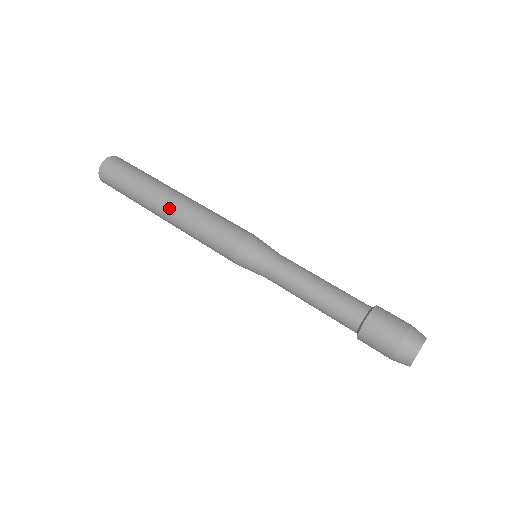
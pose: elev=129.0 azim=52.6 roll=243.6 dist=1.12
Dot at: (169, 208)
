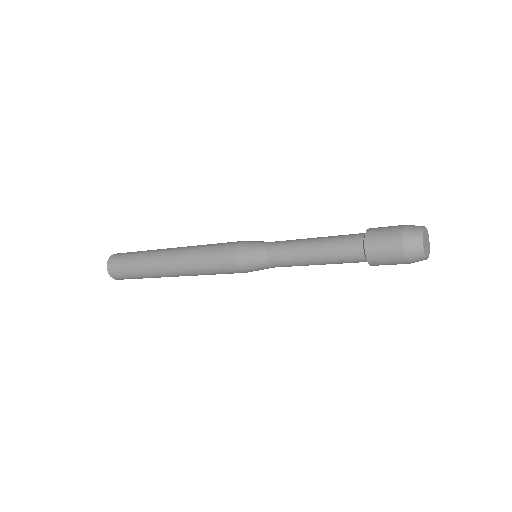
Dot at: (177, 248)
